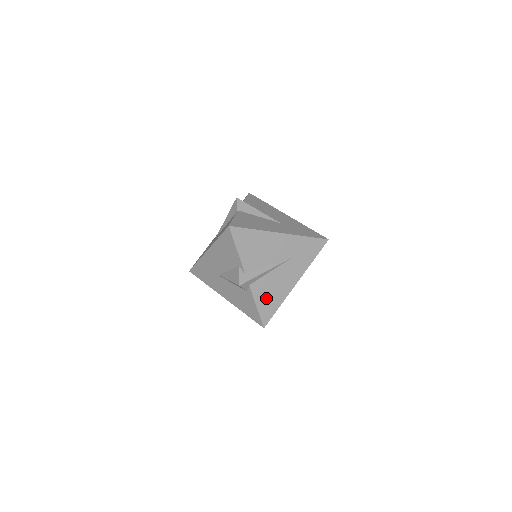
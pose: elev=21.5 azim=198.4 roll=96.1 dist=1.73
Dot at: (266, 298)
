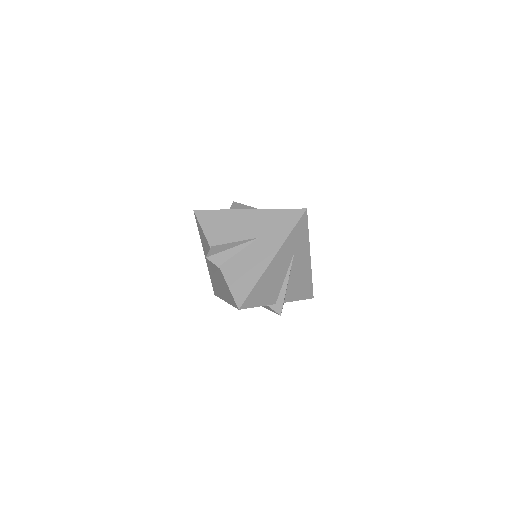
Dot at: (300, 290)
